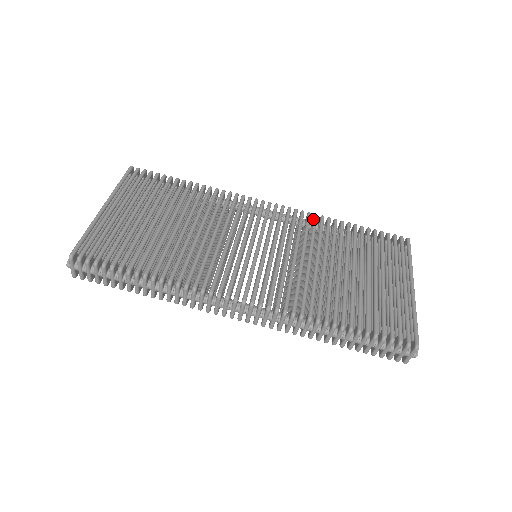
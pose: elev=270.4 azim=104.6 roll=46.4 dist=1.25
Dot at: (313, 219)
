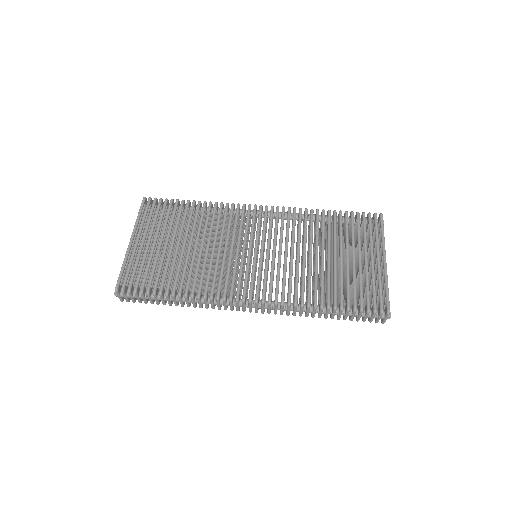
Dot at: occluded
